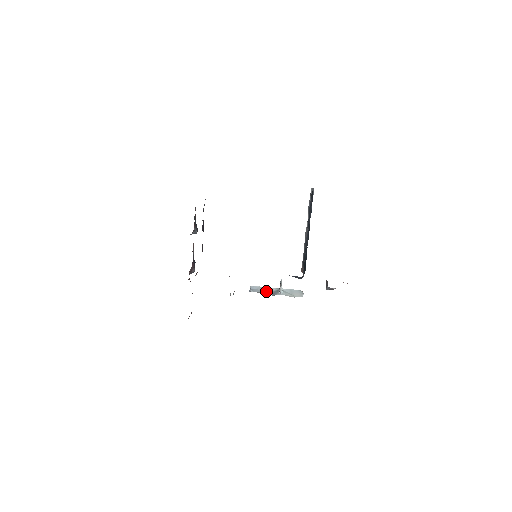
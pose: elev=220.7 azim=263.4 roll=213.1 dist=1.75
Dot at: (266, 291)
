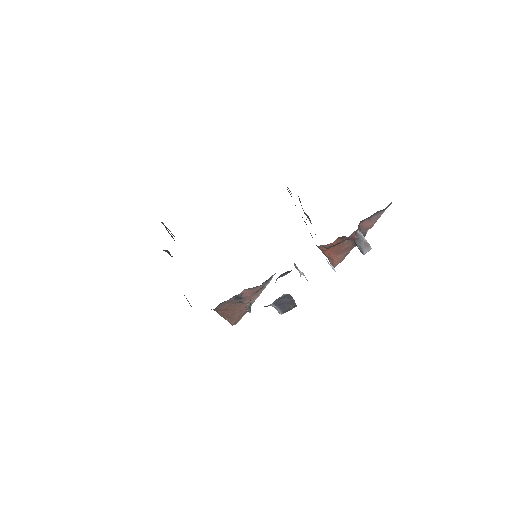
Dot at: occluded
